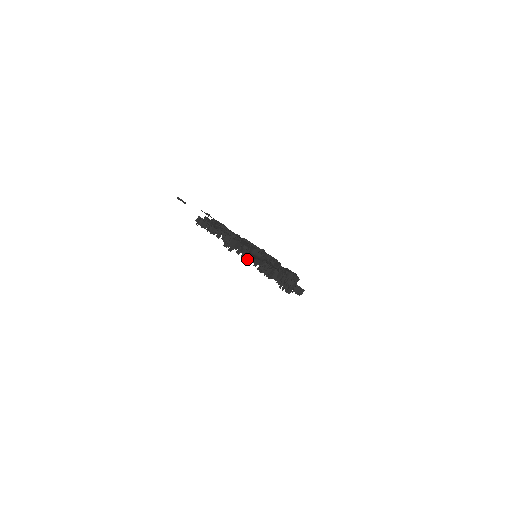
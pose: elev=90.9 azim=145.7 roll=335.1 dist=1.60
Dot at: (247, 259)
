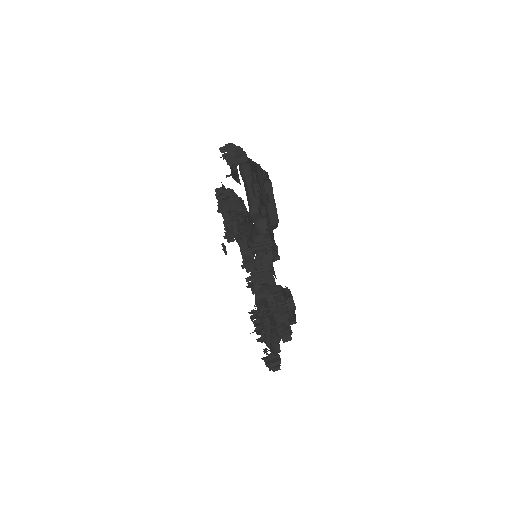
Dot at: (243, 267)
